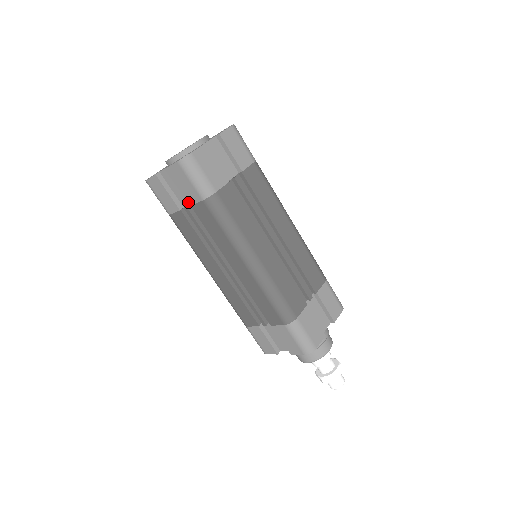
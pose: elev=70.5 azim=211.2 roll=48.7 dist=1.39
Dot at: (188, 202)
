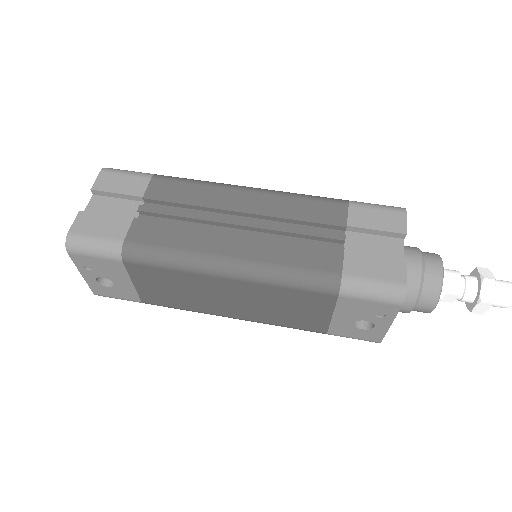
Dot at: (136, 211)
